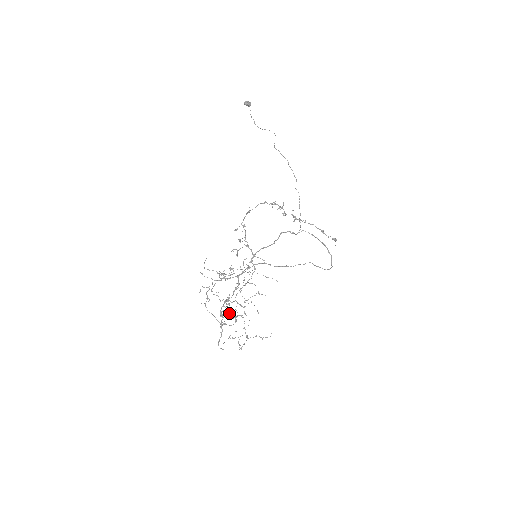
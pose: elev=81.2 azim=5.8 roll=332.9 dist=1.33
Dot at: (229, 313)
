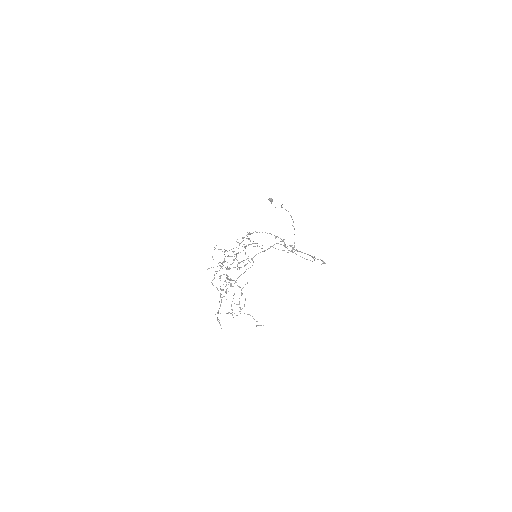
Dot at: (226, 277)
